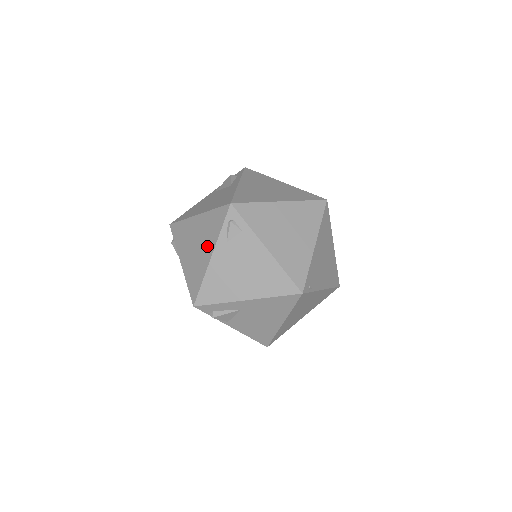
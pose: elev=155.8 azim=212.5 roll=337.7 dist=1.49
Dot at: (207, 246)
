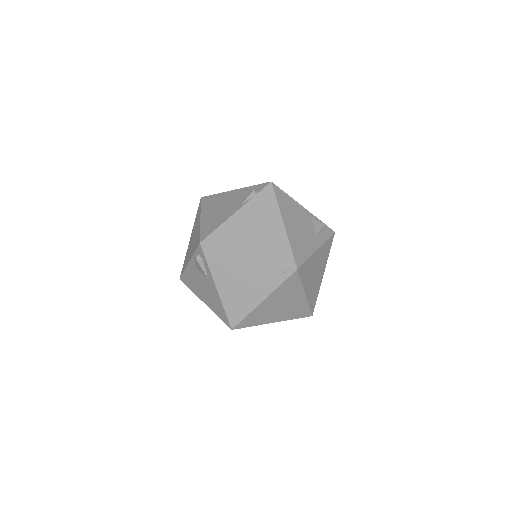
Dot at: occluded
